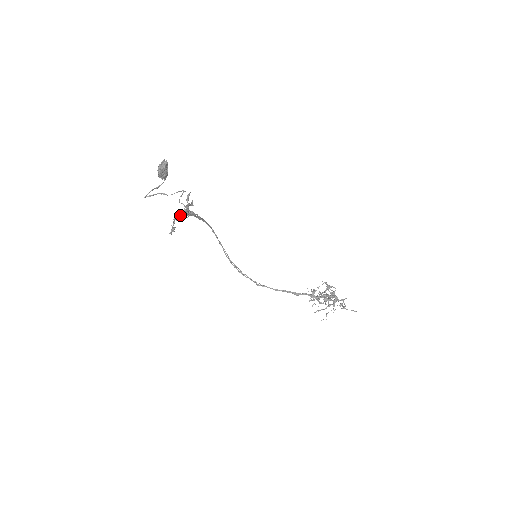
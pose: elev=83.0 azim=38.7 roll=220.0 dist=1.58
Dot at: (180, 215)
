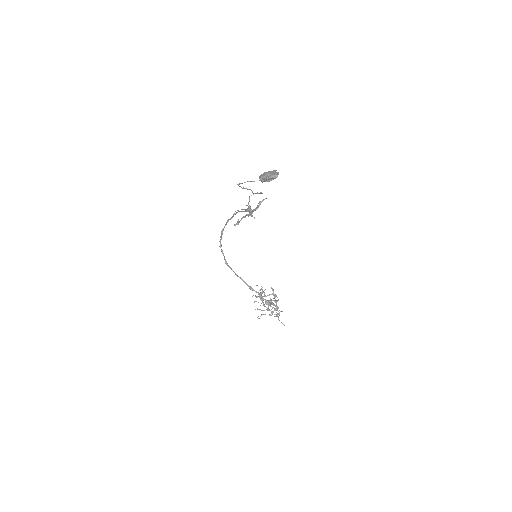
Dot at: (250, 214)
